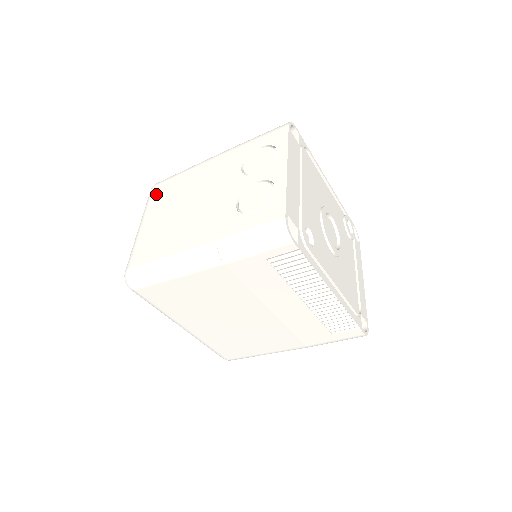
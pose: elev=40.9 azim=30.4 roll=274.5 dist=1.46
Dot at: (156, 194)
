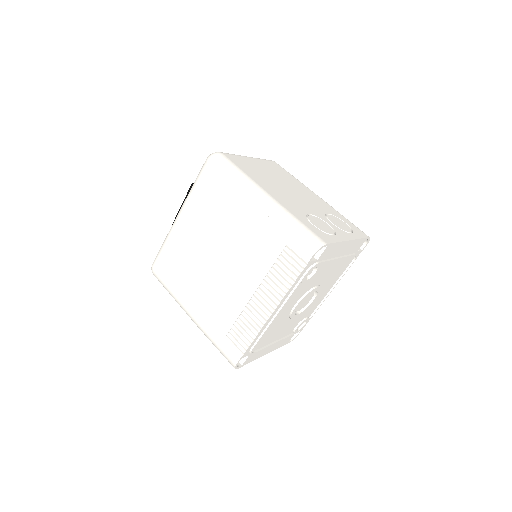
Dot at: (273, 164)
